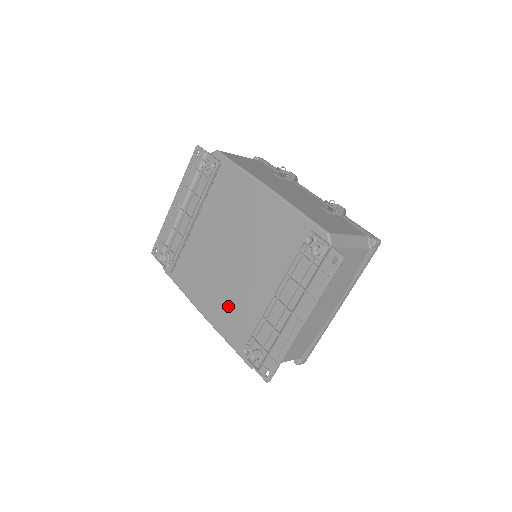
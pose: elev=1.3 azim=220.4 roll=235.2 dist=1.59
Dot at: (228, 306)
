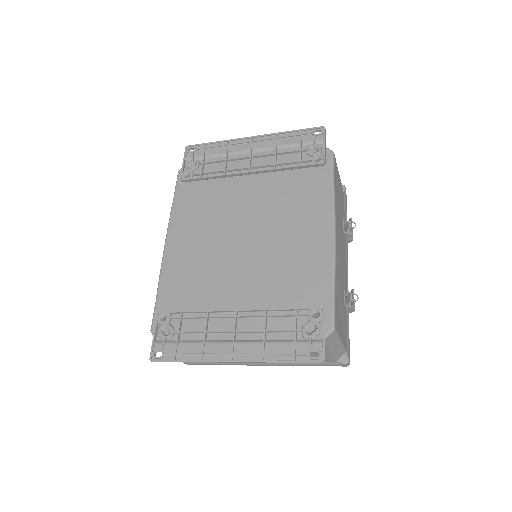
Dot at: (193, 267)
